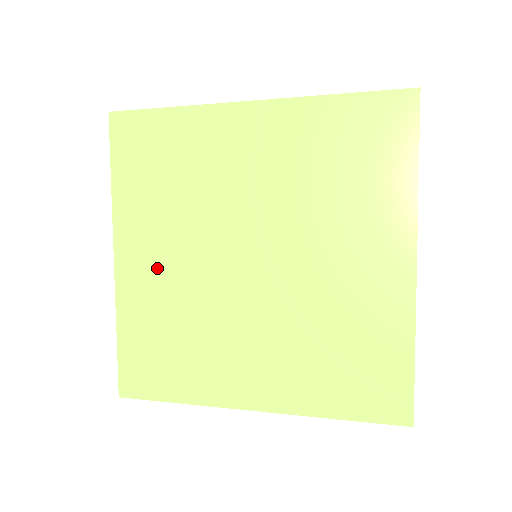
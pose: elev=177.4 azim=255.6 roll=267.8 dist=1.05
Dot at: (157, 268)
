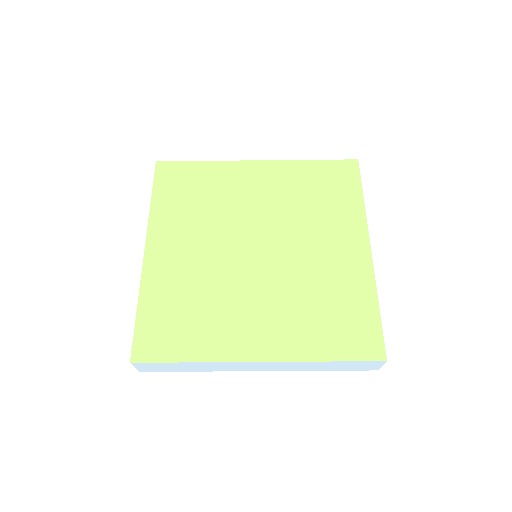
Dot at: (181, 256)
